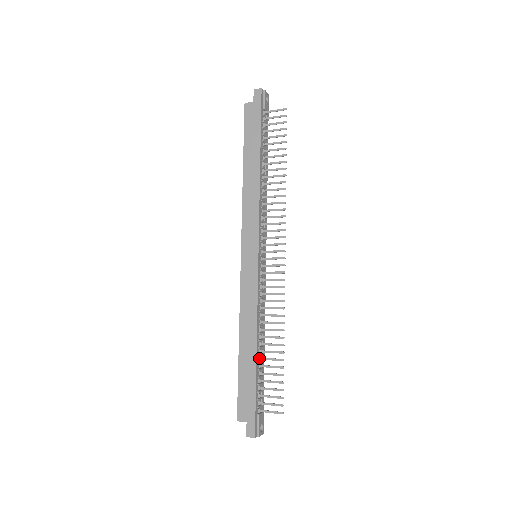
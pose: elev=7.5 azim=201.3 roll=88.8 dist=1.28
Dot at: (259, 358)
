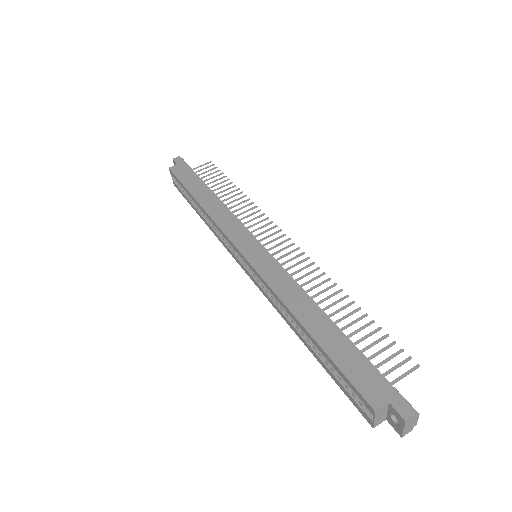
Dot at: occluded
